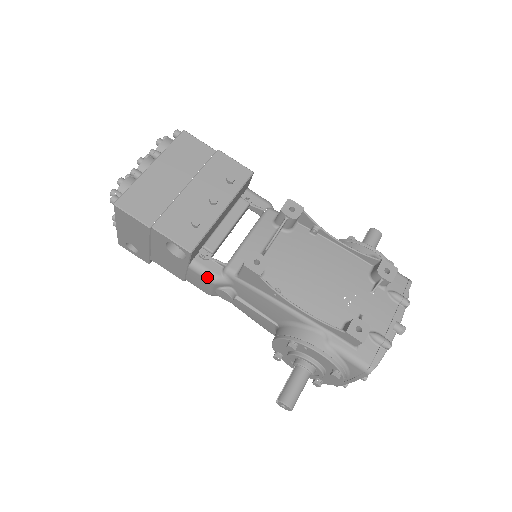
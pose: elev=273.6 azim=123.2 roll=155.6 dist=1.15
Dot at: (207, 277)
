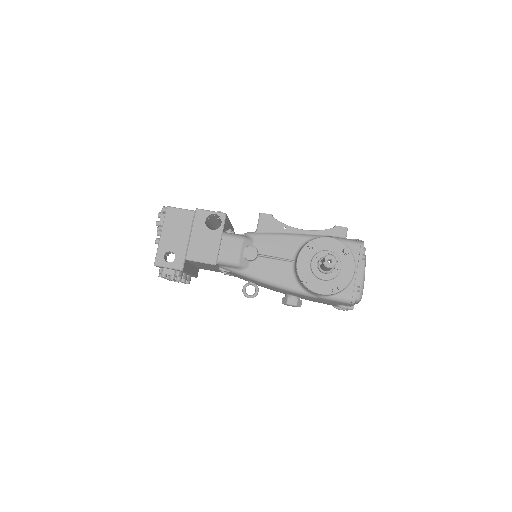
Dot at: (237, 236)
